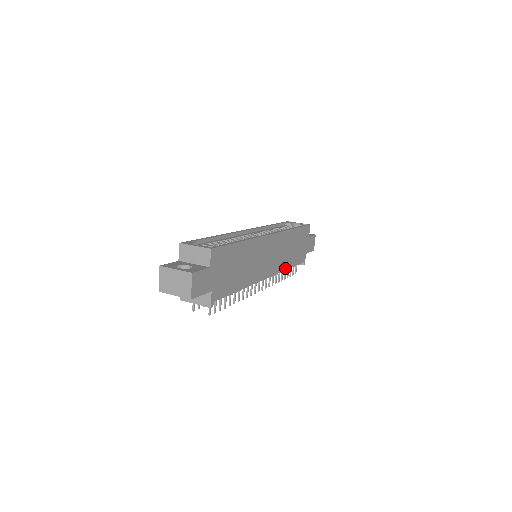
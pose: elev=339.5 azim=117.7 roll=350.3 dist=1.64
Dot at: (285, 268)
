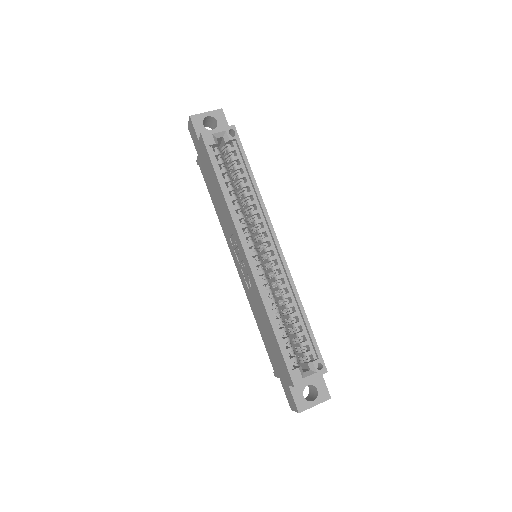
Dot at: occluded
